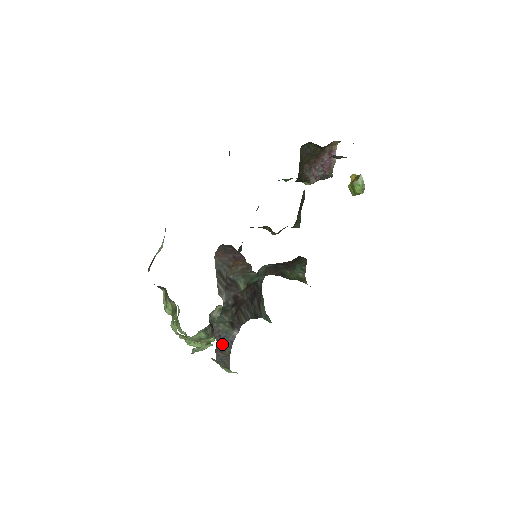
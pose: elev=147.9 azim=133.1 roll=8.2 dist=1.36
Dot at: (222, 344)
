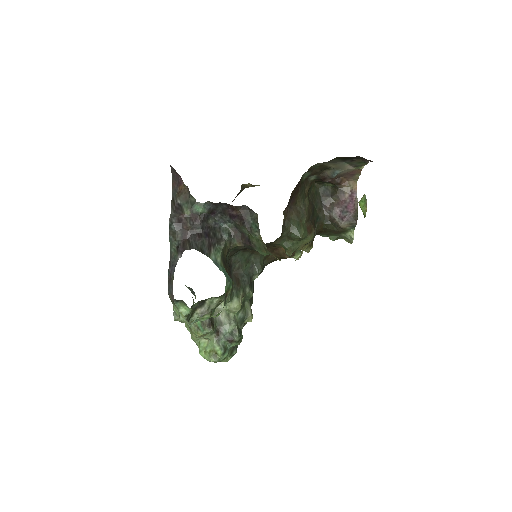
Dot at: (171, 271)
